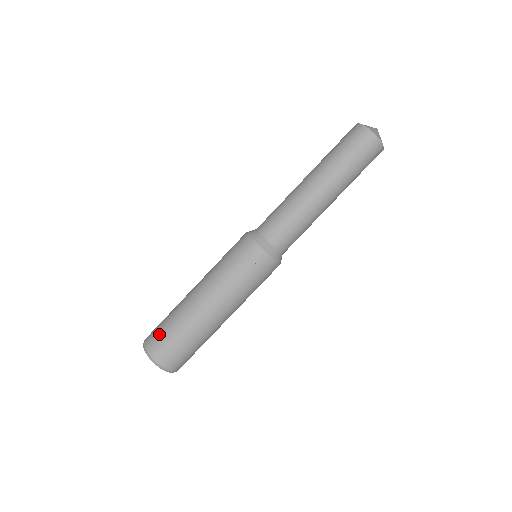
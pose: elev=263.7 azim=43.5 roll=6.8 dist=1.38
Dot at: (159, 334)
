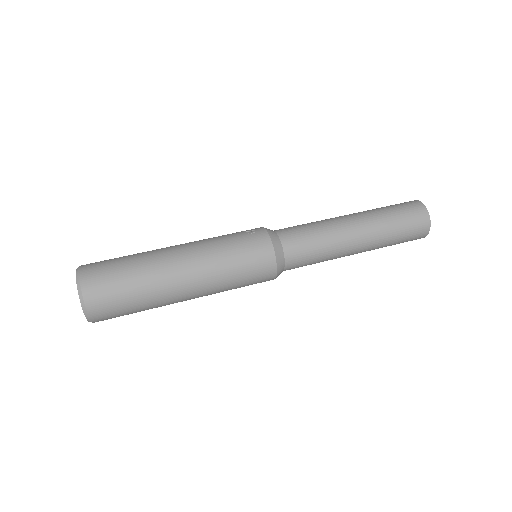
Dot at: occluded
